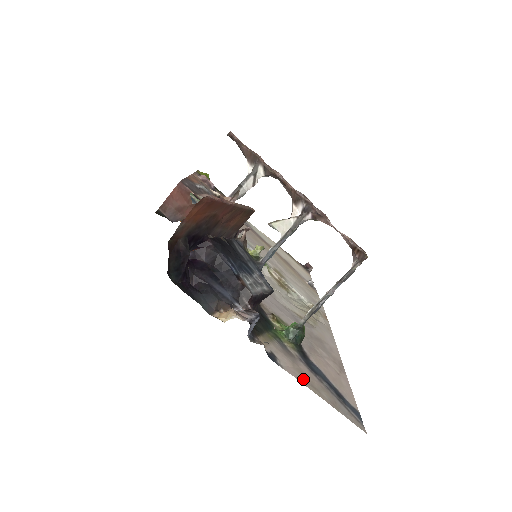
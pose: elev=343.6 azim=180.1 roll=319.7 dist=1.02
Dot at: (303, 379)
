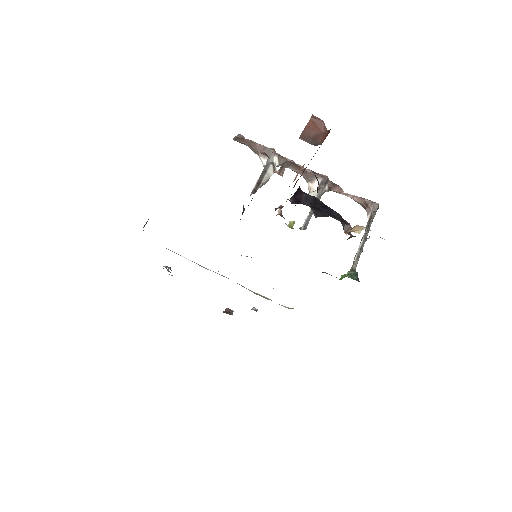
Dot at: occluded
